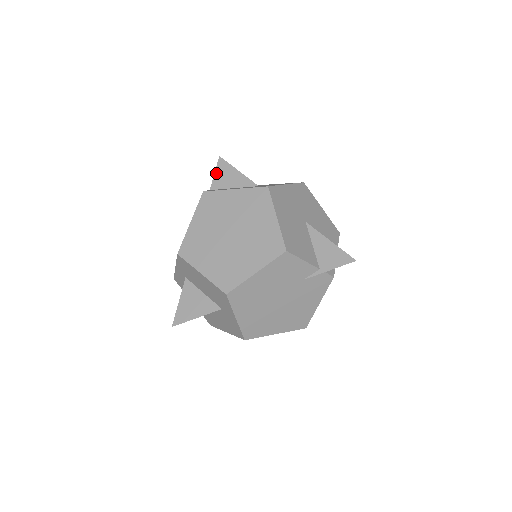
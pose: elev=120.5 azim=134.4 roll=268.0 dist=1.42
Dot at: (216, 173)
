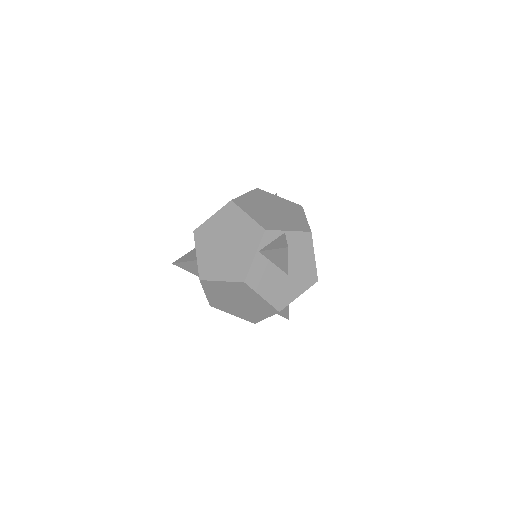
Dot at: (274, 251)
